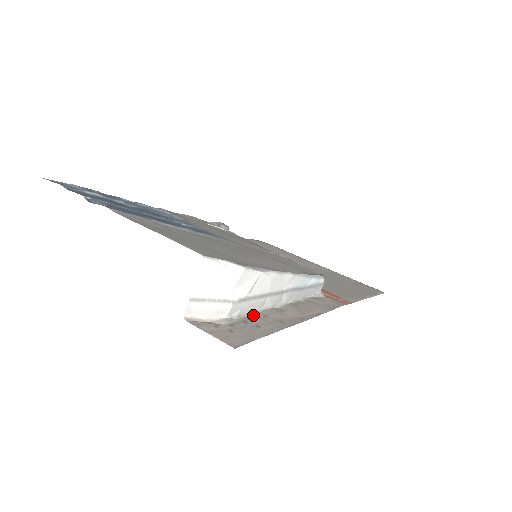
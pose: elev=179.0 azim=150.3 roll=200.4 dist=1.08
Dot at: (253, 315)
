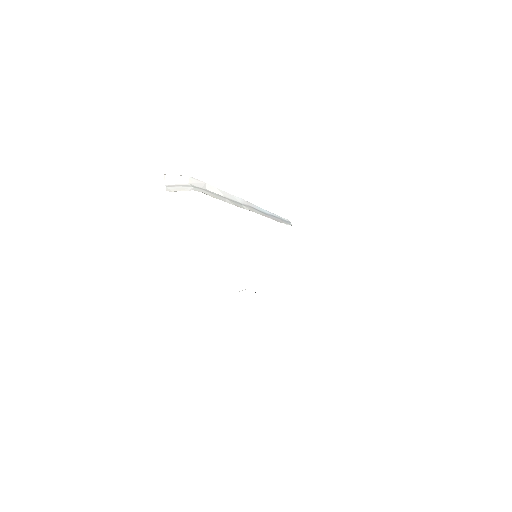
Dot at: (215, 197)
